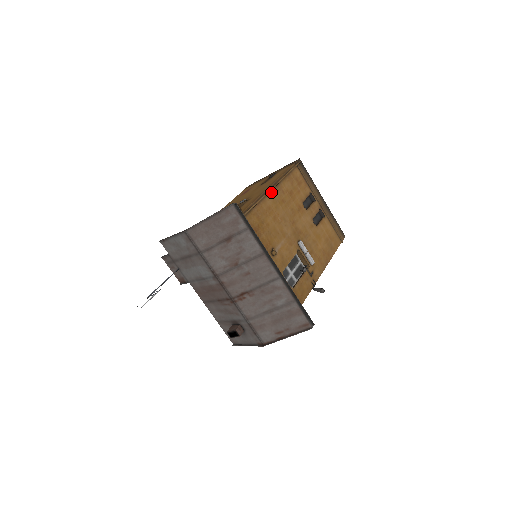
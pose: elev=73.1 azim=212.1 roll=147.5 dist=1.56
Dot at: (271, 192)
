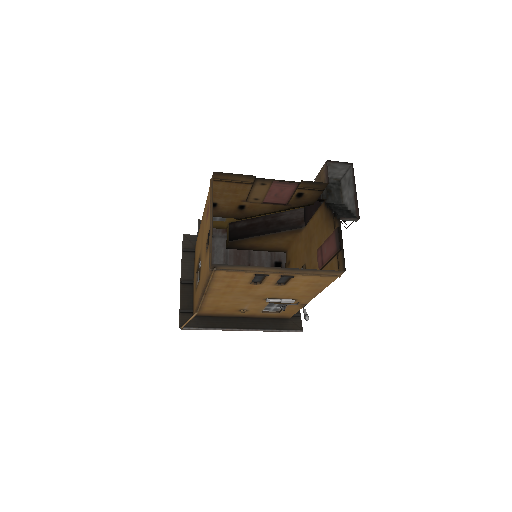
Dot at: (206, 295)
